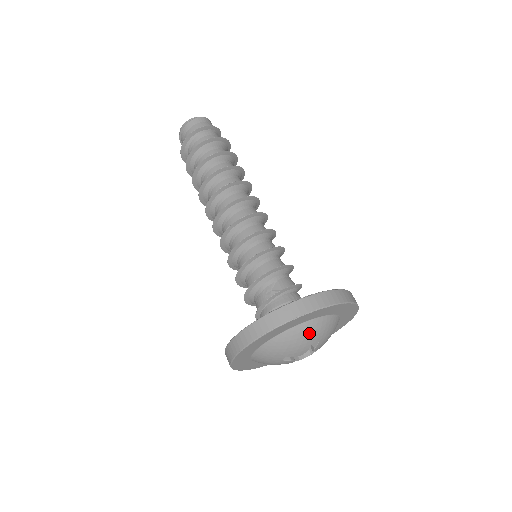
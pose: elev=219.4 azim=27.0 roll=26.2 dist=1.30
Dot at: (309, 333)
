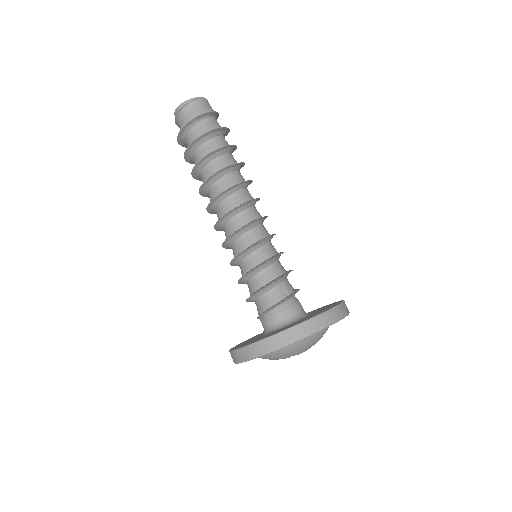
Dot at: (317, 338)
